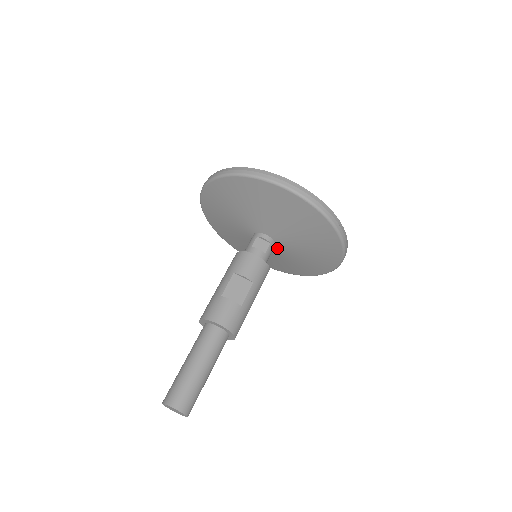
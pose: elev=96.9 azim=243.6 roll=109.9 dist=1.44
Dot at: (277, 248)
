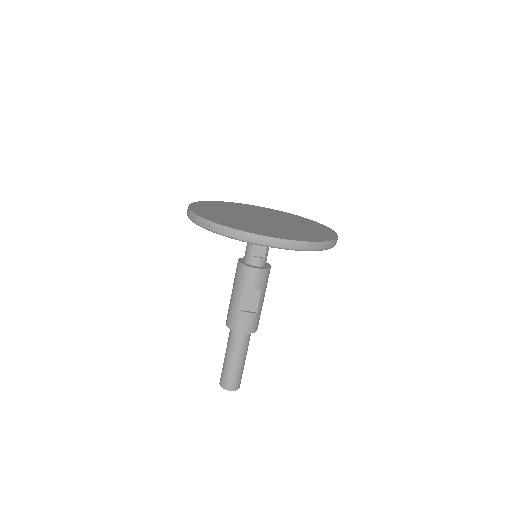
Dot at: occluded
